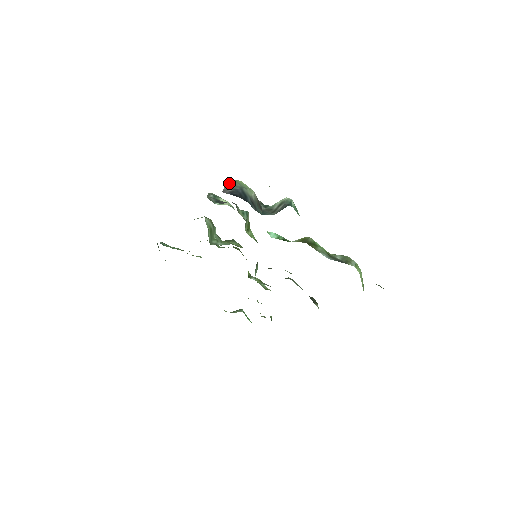
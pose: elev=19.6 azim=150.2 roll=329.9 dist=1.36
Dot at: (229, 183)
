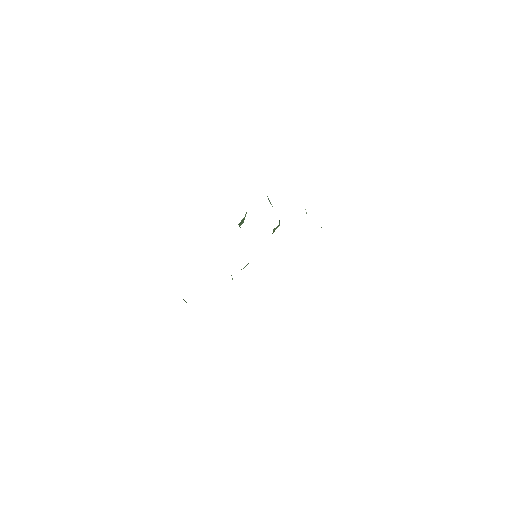
Dot at: occluded
